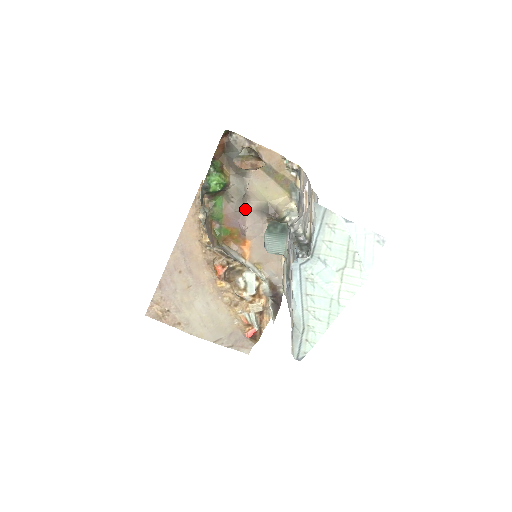
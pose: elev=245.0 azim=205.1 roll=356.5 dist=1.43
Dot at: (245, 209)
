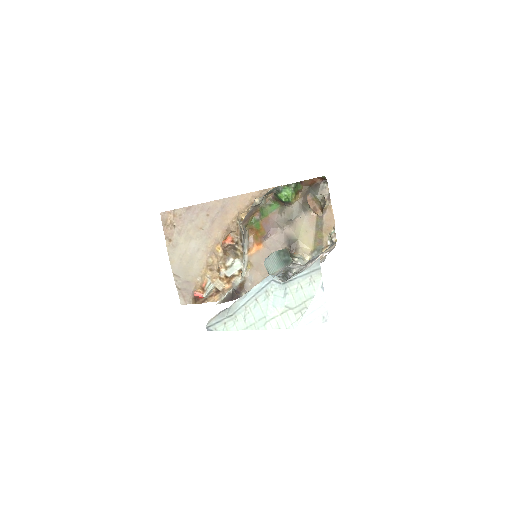
Dot at: (282, 227)
